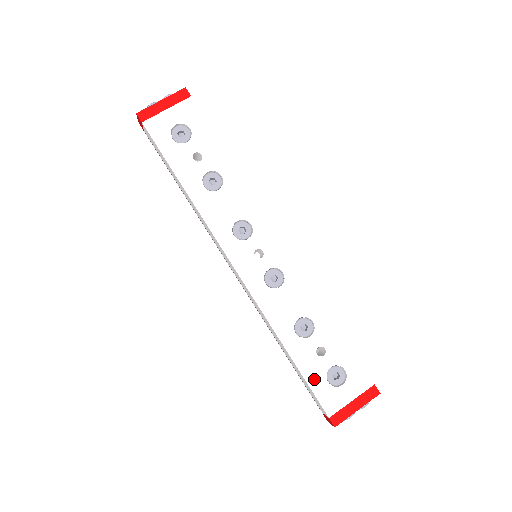
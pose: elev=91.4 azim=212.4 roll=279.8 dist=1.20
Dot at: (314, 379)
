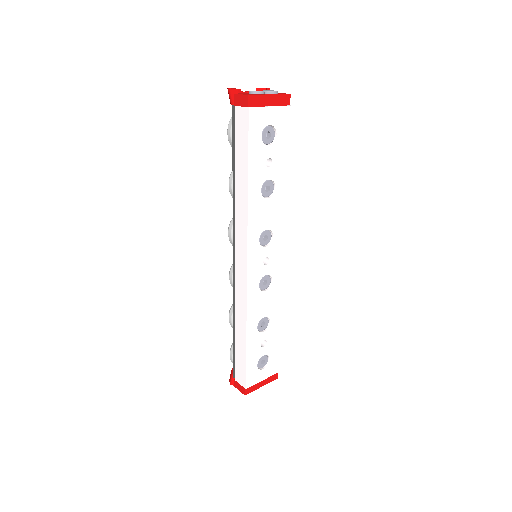
Dot at: (251, 362)
